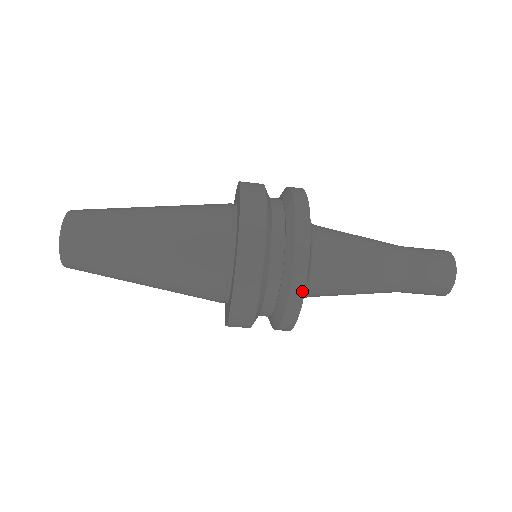
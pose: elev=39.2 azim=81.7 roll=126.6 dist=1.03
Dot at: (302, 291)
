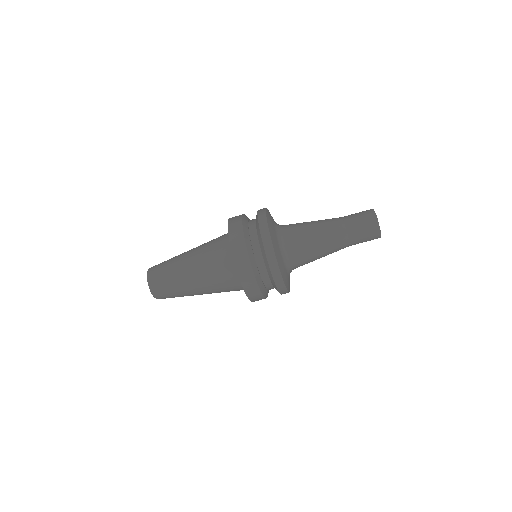
Dot at: (264, 214)
